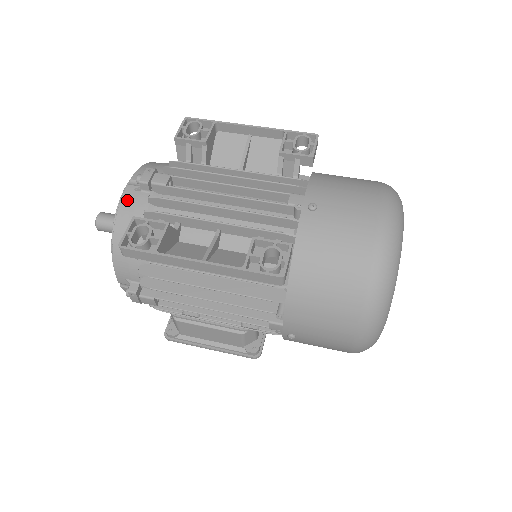
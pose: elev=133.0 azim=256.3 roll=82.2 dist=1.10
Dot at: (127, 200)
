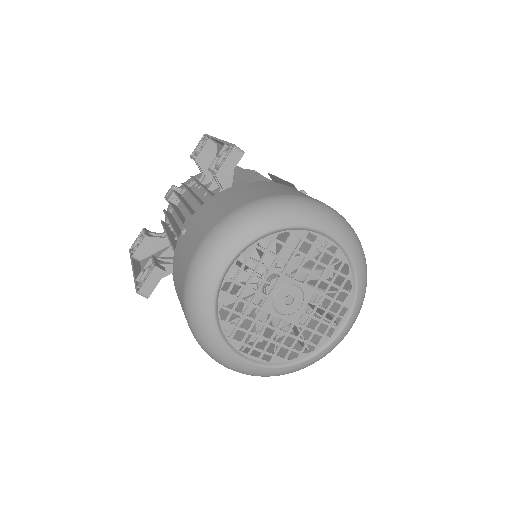
Dot at: (167, 210)
